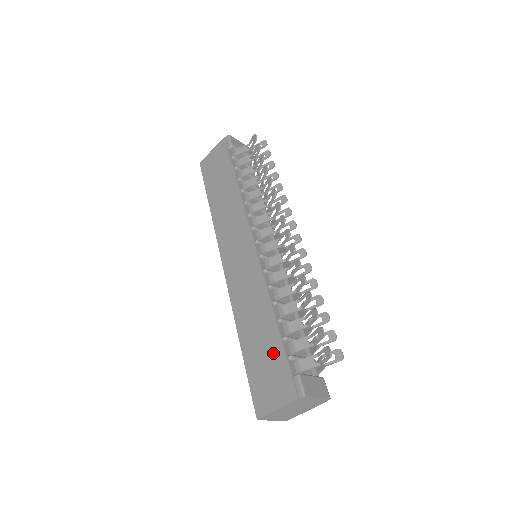
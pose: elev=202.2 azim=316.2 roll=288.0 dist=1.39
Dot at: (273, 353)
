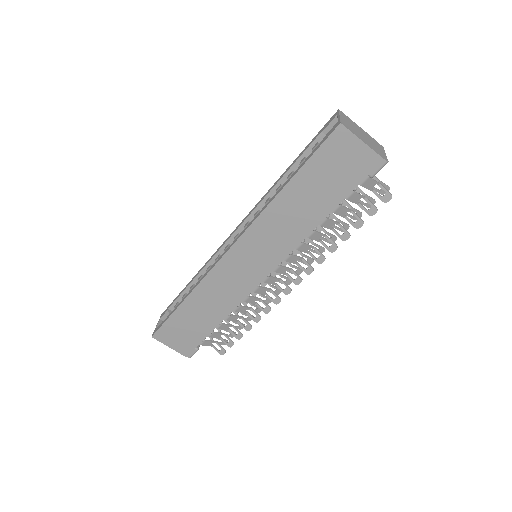
Dot at: (197, 331)
